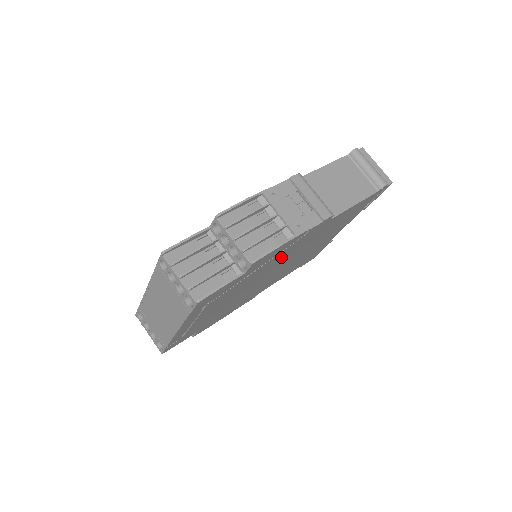
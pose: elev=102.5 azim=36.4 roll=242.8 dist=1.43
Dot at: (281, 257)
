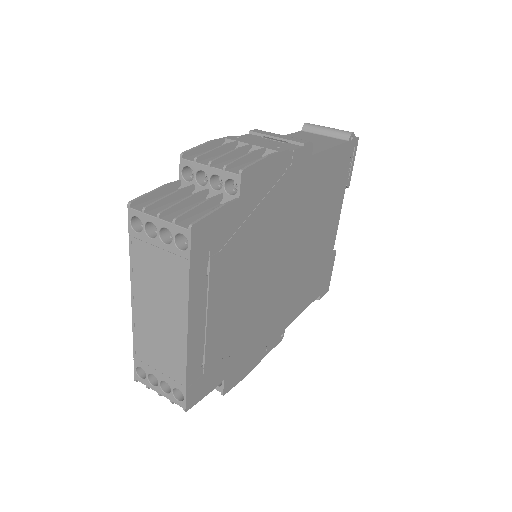
Dot at: (279, 211)
